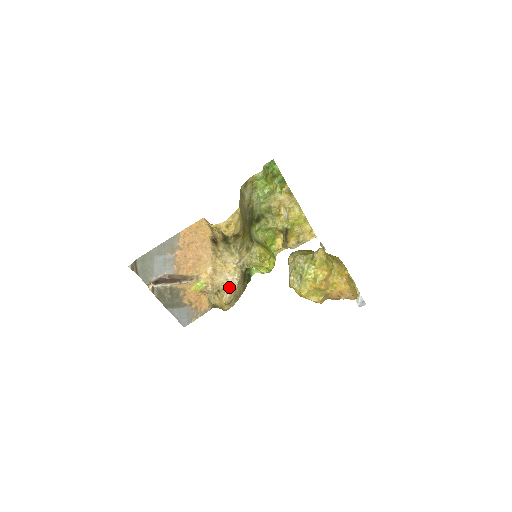
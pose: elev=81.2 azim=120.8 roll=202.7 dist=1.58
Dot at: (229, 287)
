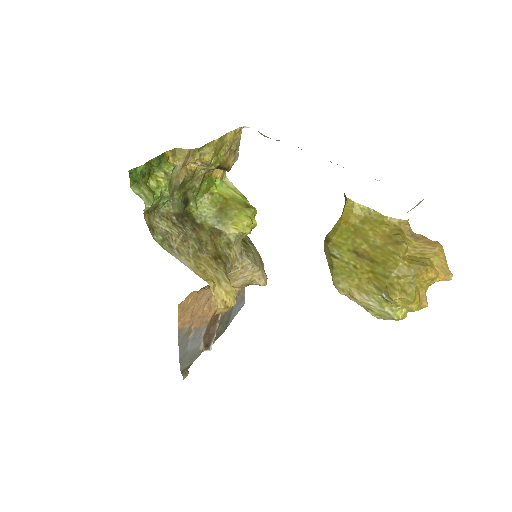
Dot at: (254, 276)
